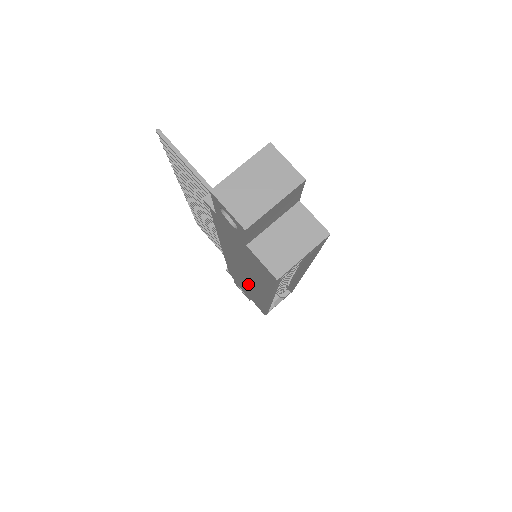
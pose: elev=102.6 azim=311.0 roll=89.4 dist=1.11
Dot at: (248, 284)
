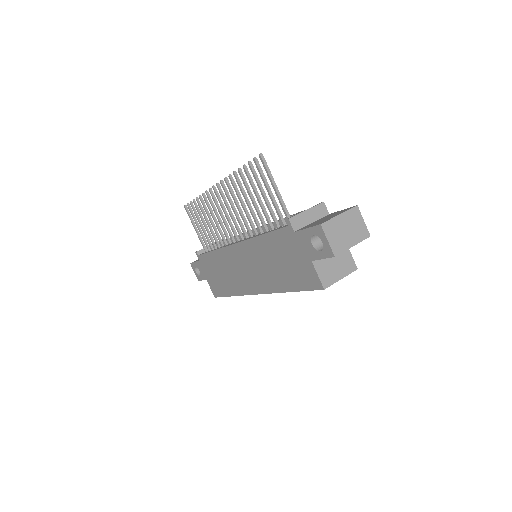
Dot at: (237, 274)
